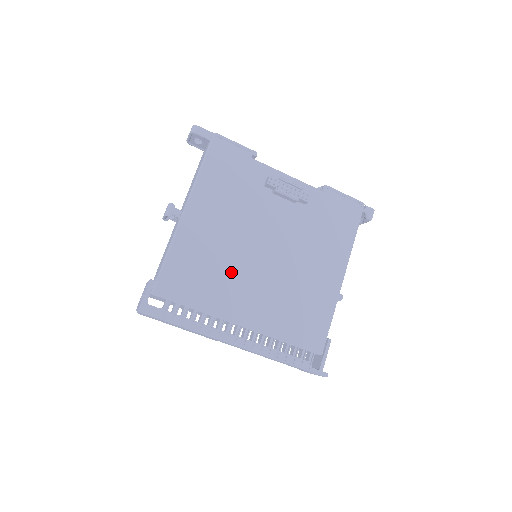
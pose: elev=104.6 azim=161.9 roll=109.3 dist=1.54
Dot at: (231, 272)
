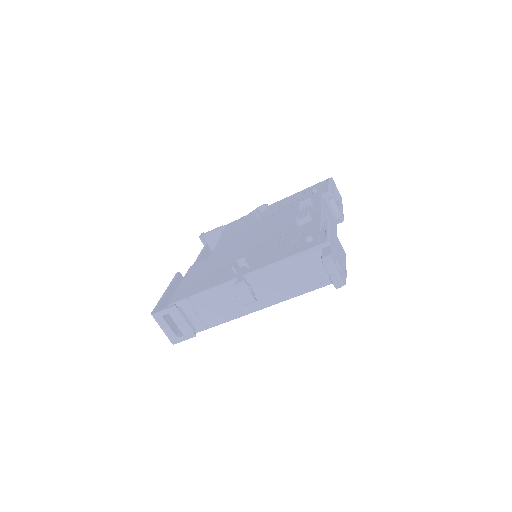
Dot at: occluded
